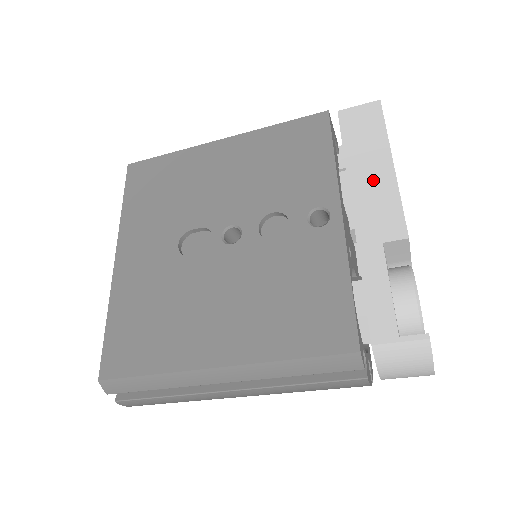
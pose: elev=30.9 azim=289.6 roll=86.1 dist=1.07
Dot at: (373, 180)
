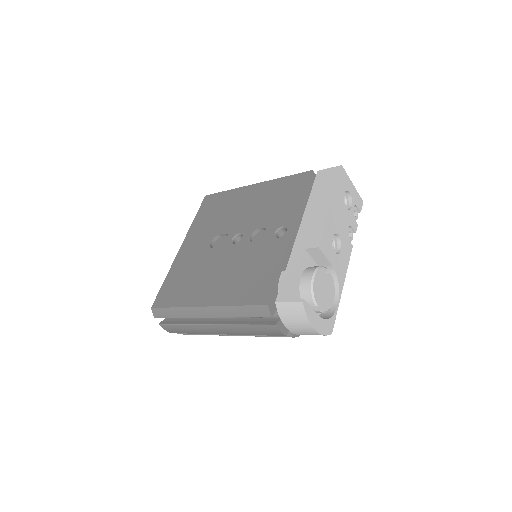
Dot at: (316, 213)
